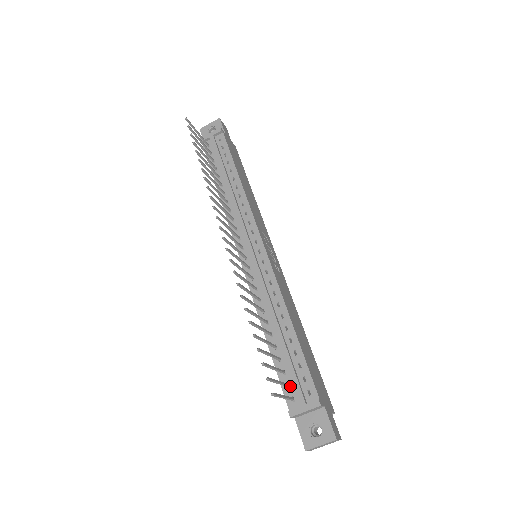
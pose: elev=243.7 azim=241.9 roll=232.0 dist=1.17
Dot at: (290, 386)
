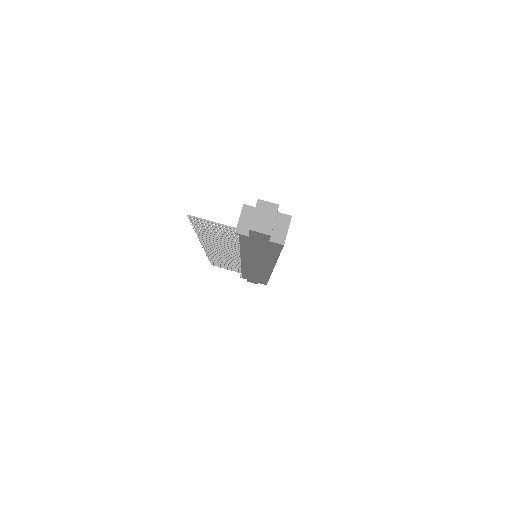
Dot at: occluded
